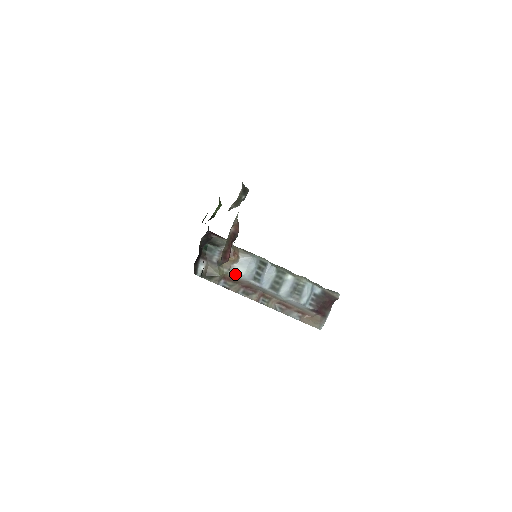
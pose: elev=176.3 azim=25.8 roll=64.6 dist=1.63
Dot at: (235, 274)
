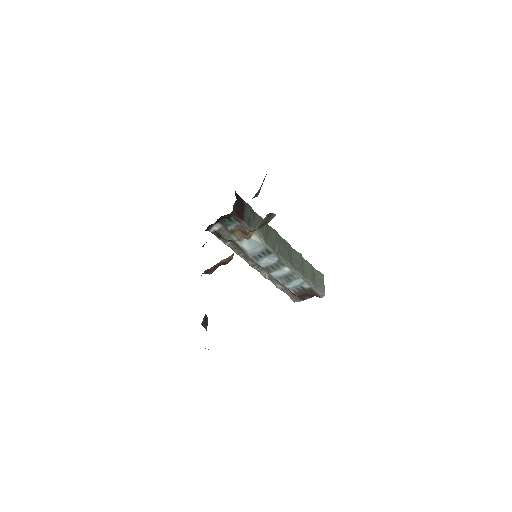
Dot at: (241, 246)
